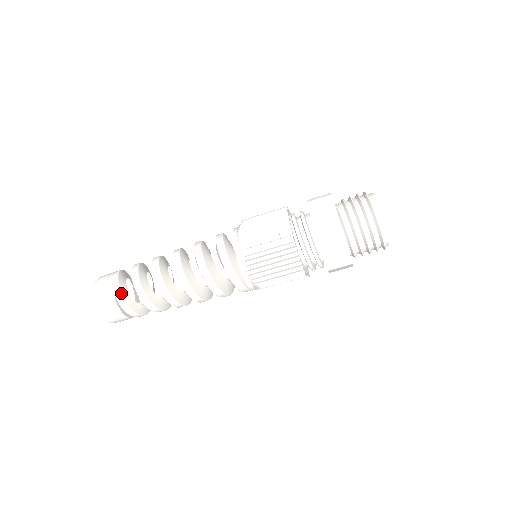
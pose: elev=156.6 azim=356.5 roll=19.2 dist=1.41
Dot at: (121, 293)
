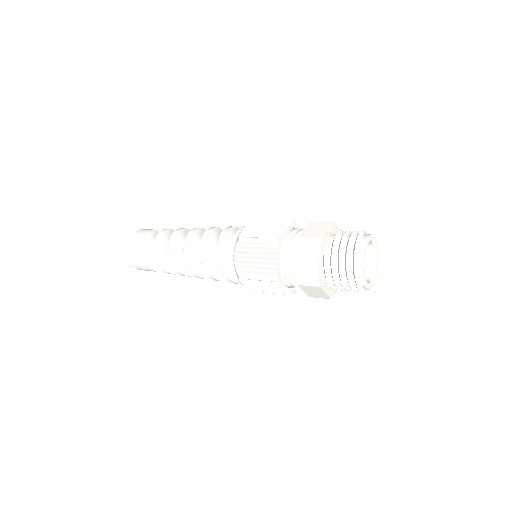
Dot at: (148, 264)
